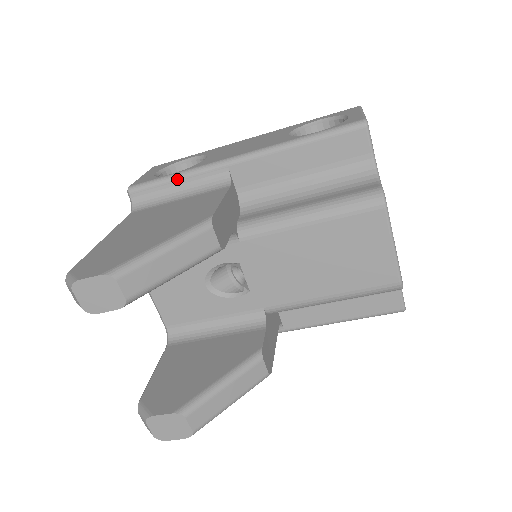
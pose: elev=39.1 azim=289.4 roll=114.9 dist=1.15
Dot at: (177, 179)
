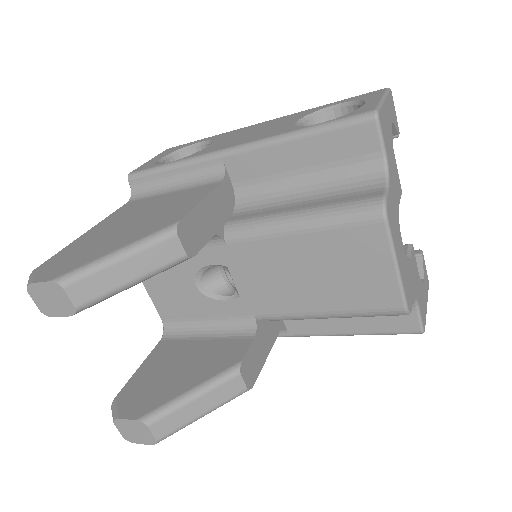
Dot at: (173, 169)
